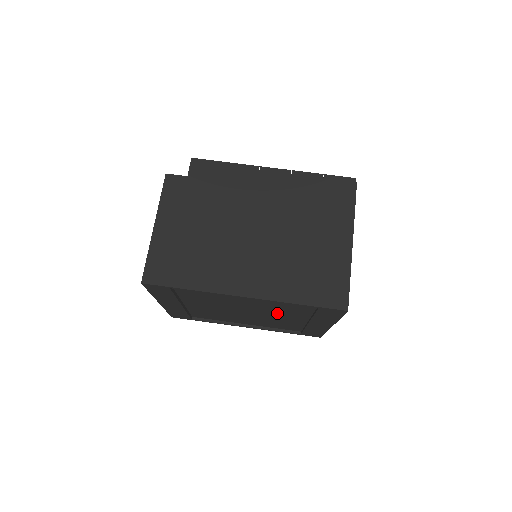
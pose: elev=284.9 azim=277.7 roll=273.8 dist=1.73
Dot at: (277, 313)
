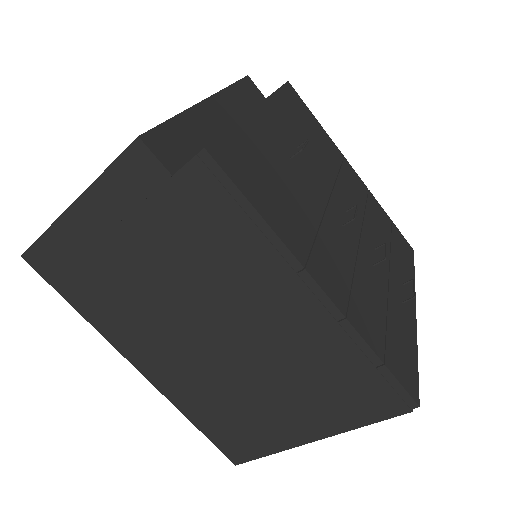
Dot at: occluded
